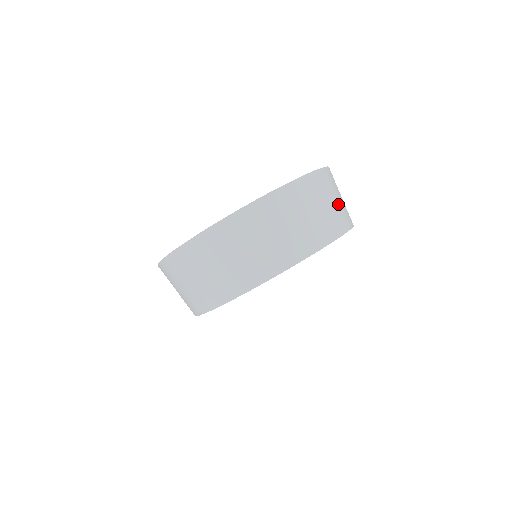
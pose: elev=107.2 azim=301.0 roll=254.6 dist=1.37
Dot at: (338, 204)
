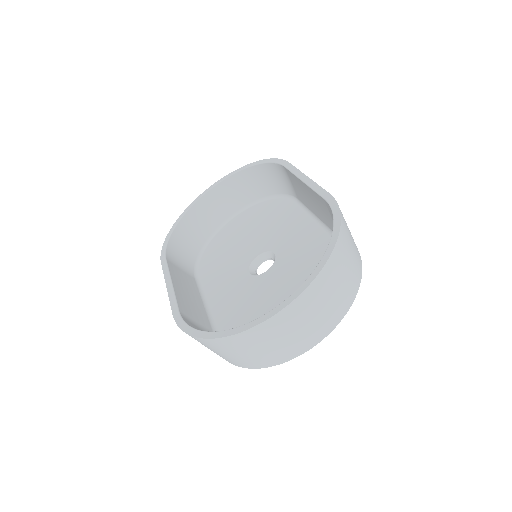
Dot at: (352, 262)
